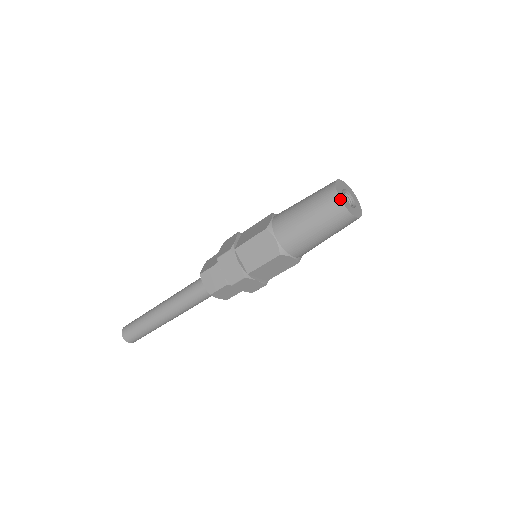
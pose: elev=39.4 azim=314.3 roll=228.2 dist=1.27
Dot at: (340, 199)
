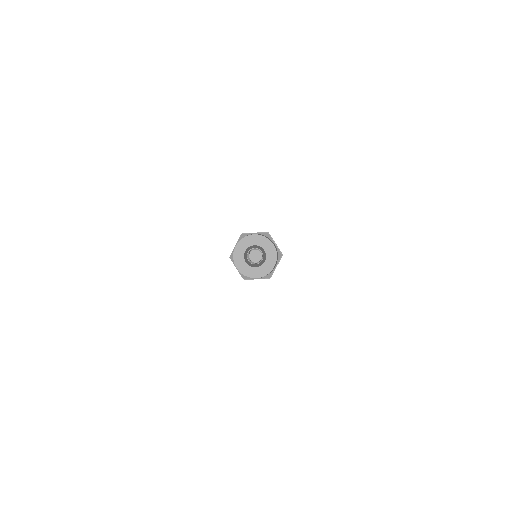
Dot at: (236, 267)
